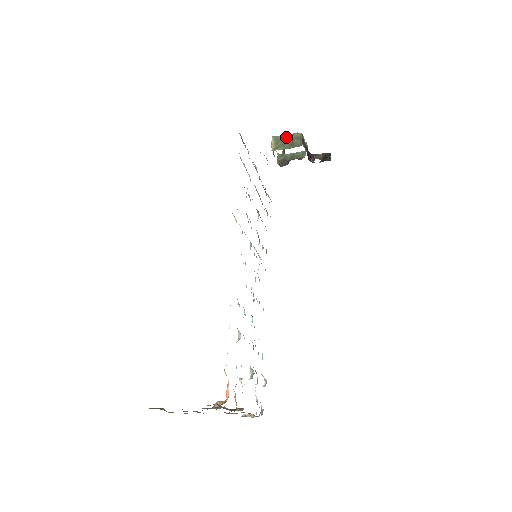
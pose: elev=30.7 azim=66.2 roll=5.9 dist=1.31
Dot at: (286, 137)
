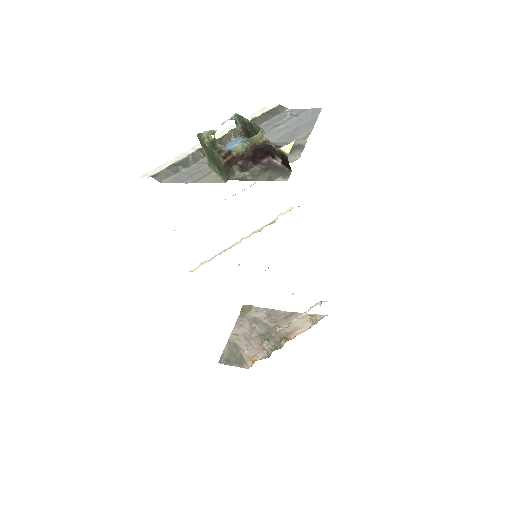
Dot at: (209, 150)
